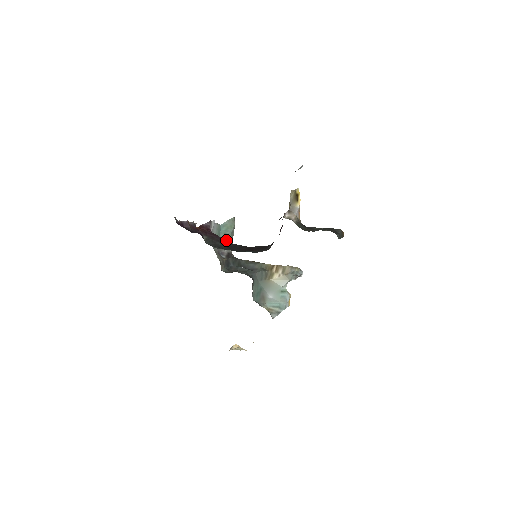
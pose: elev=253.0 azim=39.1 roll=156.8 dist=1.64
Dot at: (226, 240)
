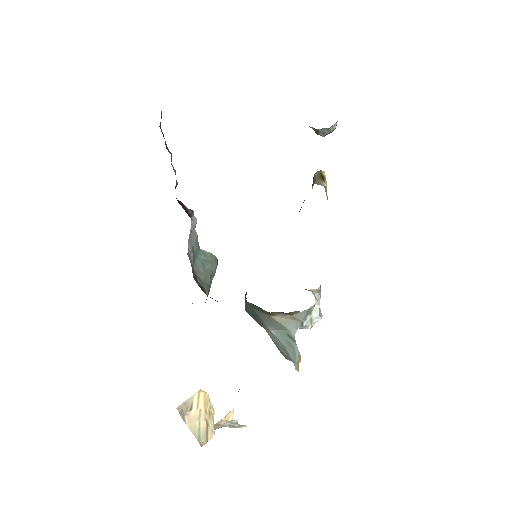
Dot at: (203, 274)
